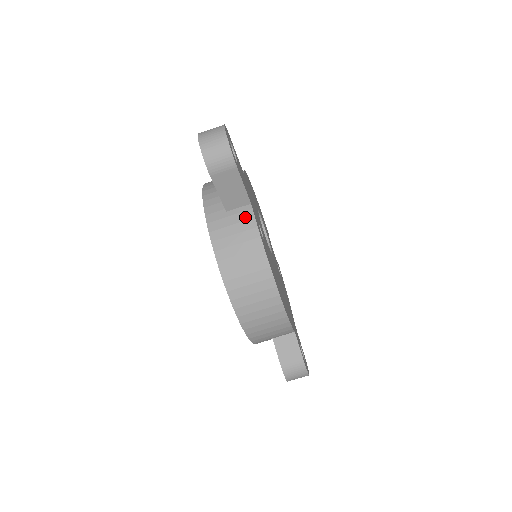
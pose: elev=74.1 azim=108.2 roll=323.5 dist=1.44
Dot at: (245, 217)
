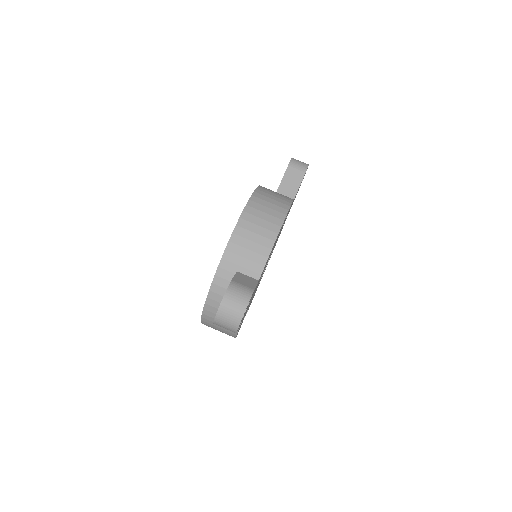
Dot at: occluded
